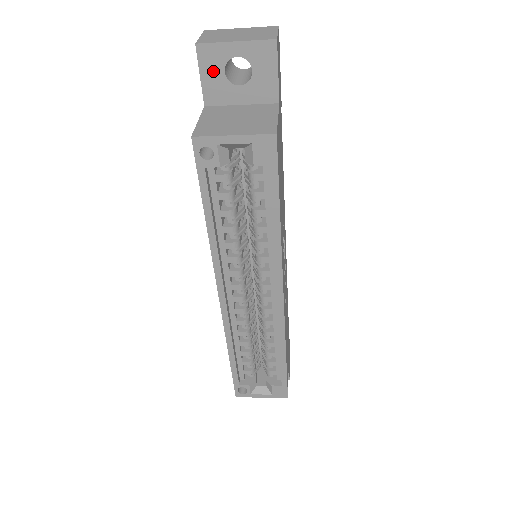
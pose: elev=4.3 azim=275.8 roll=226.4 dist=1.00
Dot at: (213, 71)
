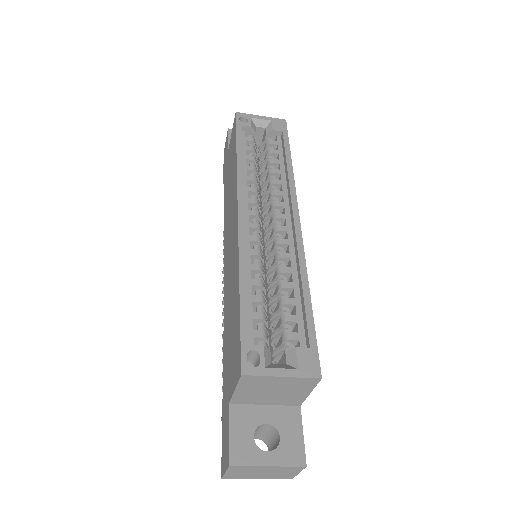
Dot at: occluded
